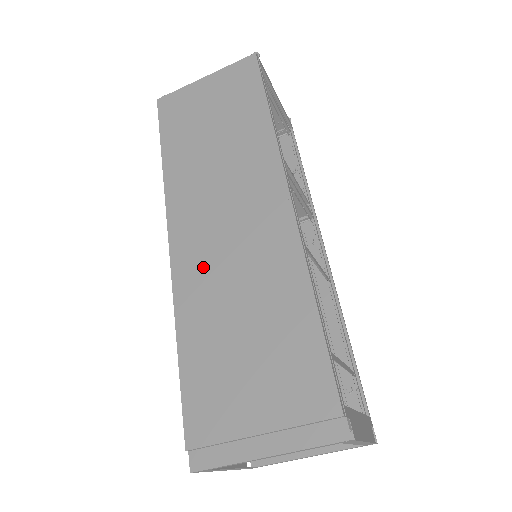
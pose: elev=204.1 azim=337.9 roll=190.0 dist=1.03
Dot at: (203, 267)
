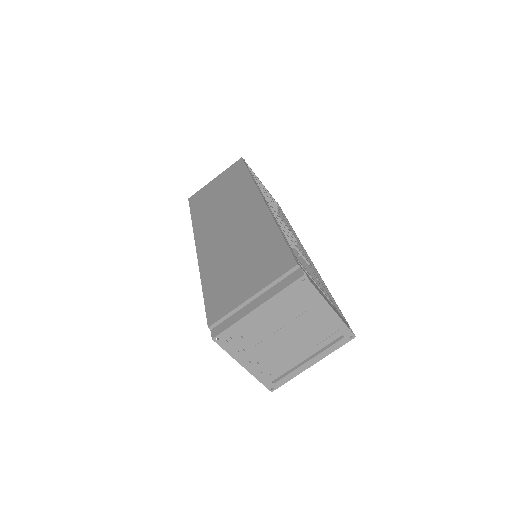
Dot at: (216, 248)
